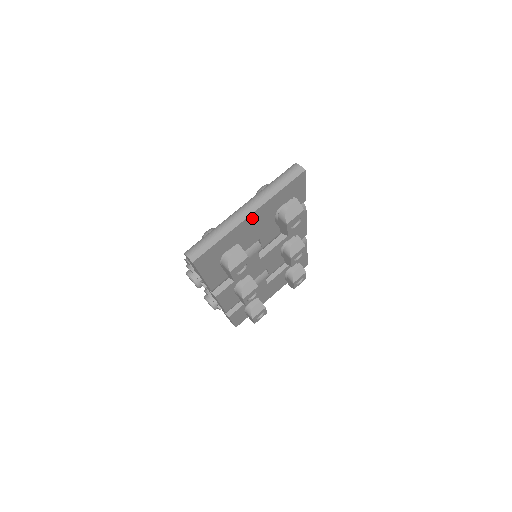
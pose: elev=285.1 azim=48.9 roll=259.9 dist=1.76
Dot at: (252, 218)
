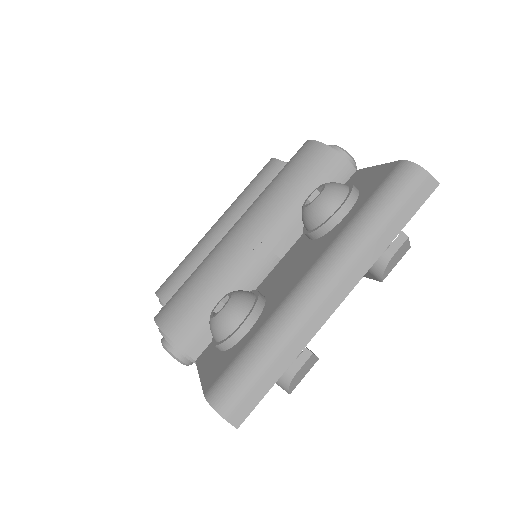
Dot at: occluded
